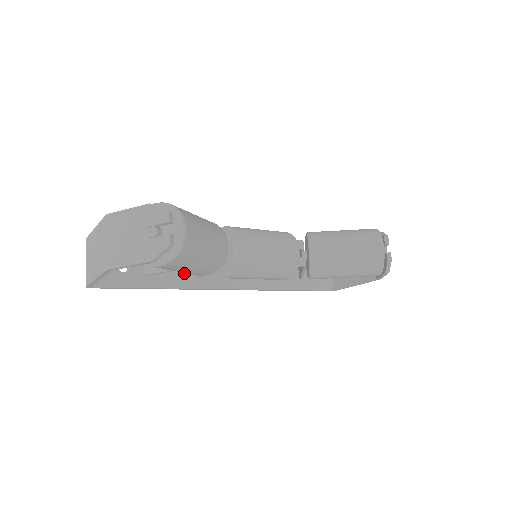
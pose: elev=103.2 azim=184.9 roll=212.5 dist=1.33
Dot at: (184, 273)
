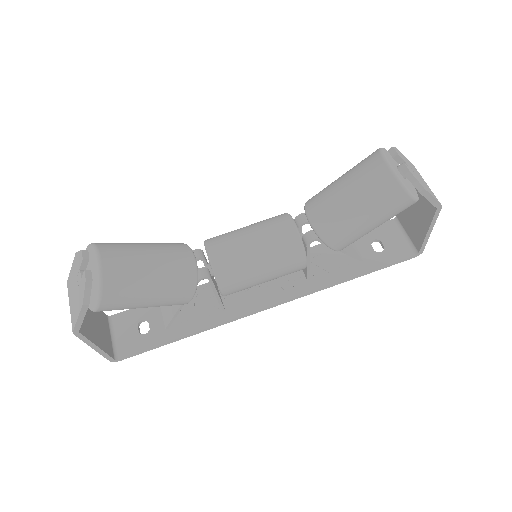
Dot at: (209, 310)
